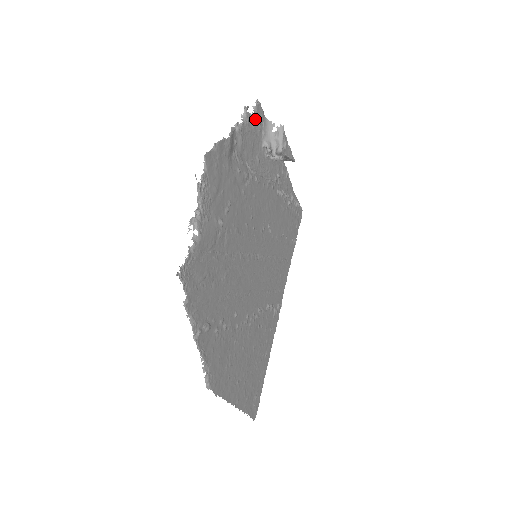
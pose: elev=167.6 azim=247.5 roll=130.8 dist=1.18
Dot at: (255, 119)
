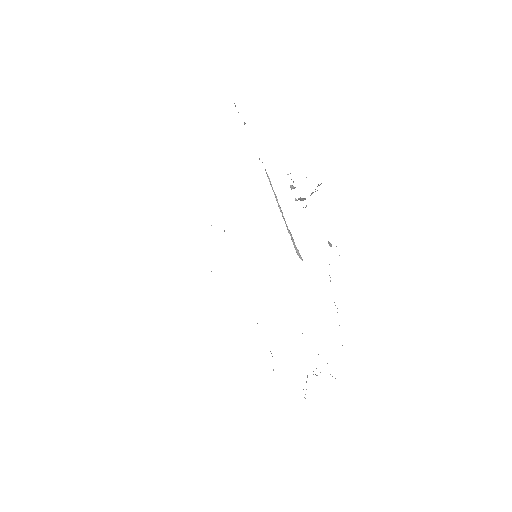
Dot at: occluded
